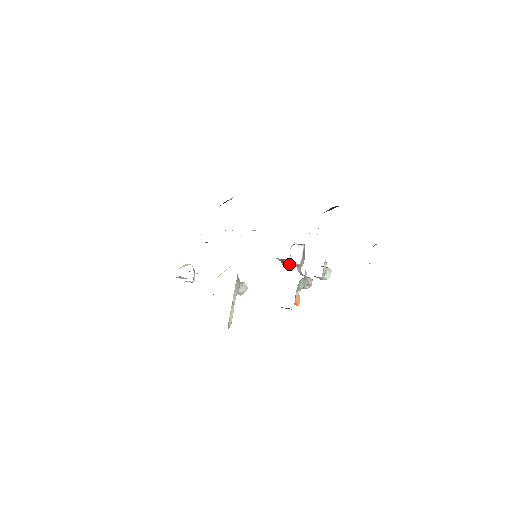
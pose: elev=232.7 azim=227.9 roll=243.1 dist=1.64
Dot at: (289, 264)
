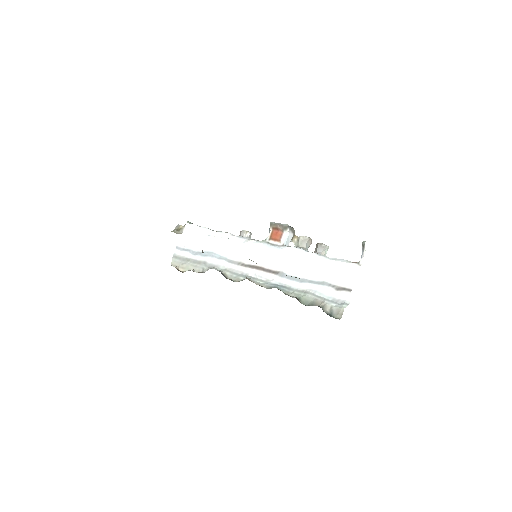
Dot at: occluded
